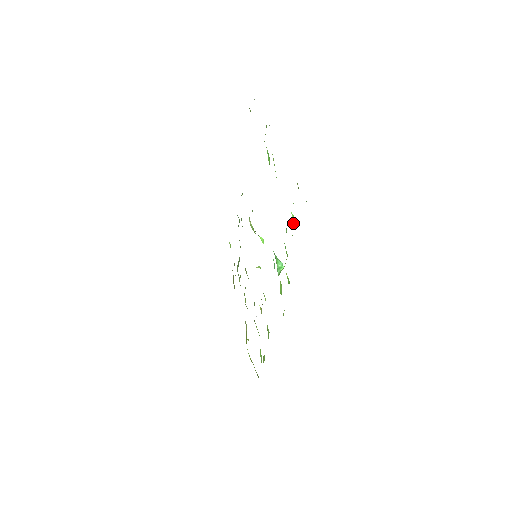
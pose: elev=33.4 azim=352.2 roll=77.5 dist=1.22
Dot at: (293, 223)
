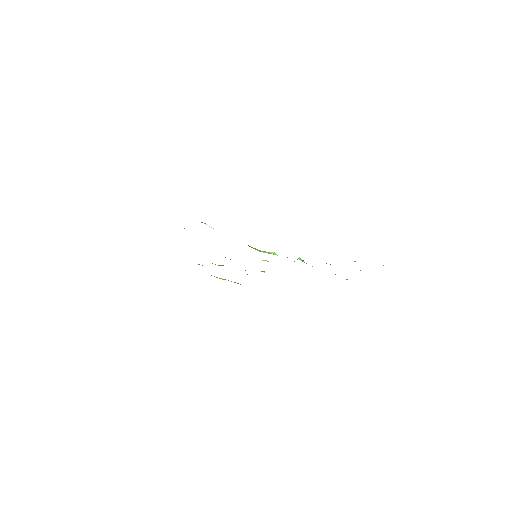
Dot at: occluded
